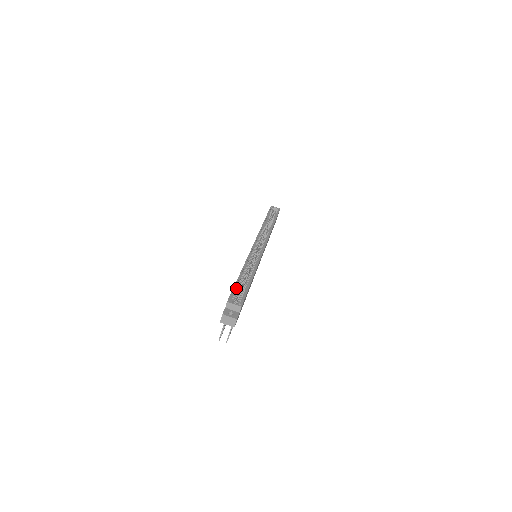
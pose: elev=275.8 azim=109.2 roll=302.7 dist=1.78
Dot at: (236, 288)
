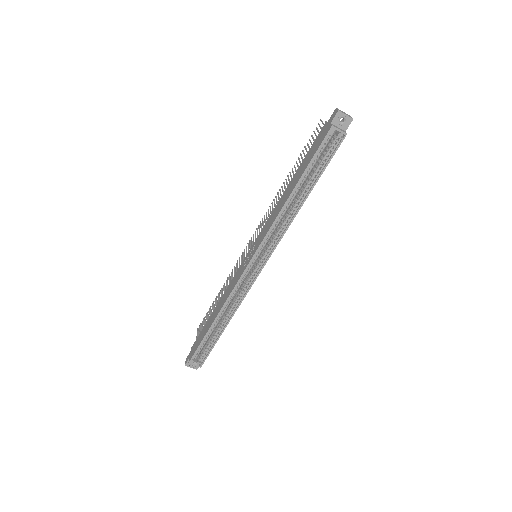
Dot at: (203, 342)
